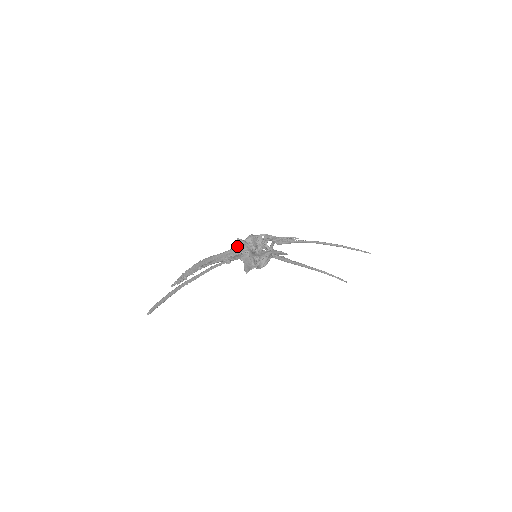
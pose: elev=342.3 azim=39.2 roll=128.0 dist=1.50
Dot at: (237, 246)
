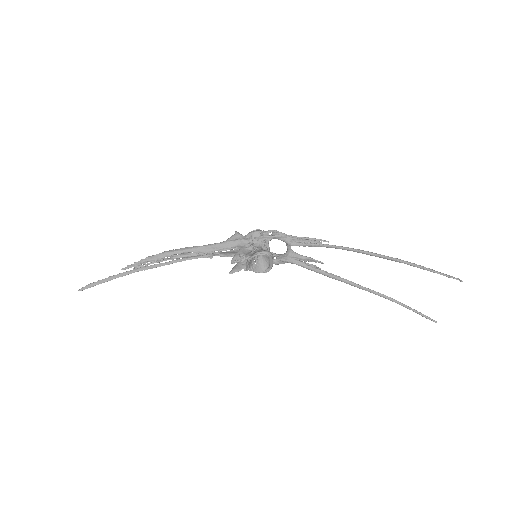
Dot at: (228, 240)
